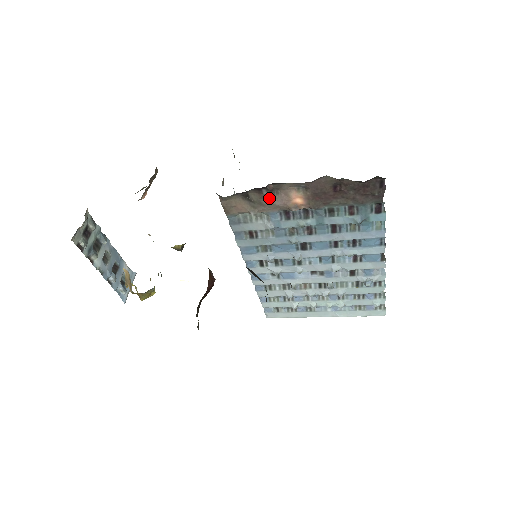
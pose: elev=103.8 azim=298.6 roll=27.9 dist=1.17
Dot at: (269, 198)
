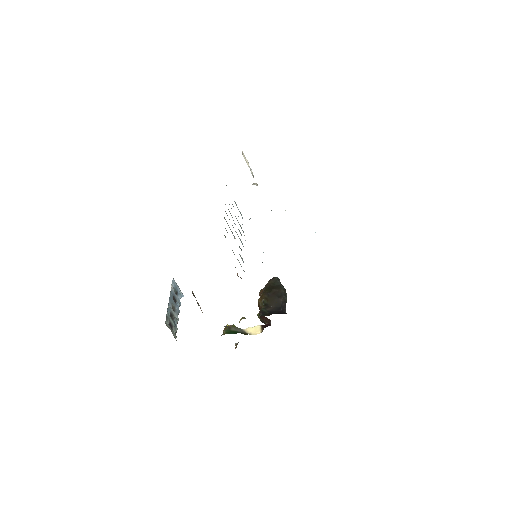
Dot at: occluded
